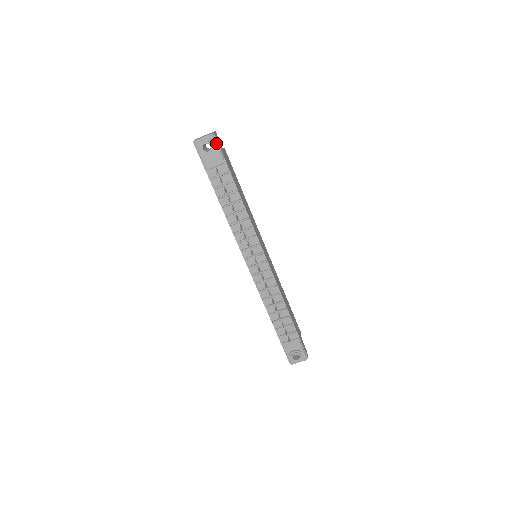
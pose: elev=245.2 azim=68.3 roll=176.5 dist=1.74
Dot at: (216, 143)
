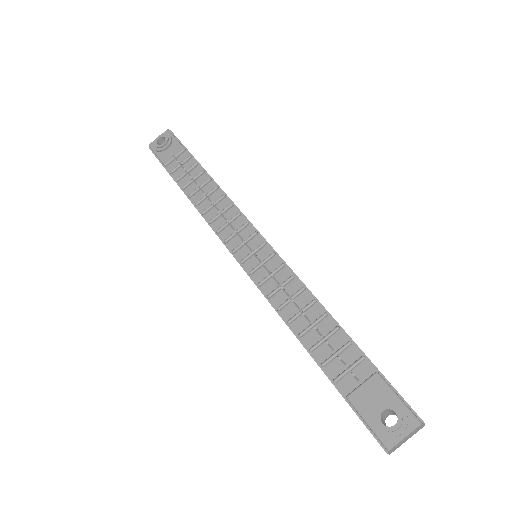
Dot at: (173, 136)
